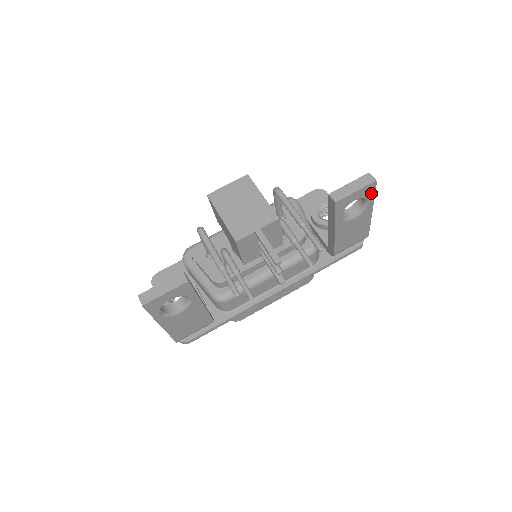
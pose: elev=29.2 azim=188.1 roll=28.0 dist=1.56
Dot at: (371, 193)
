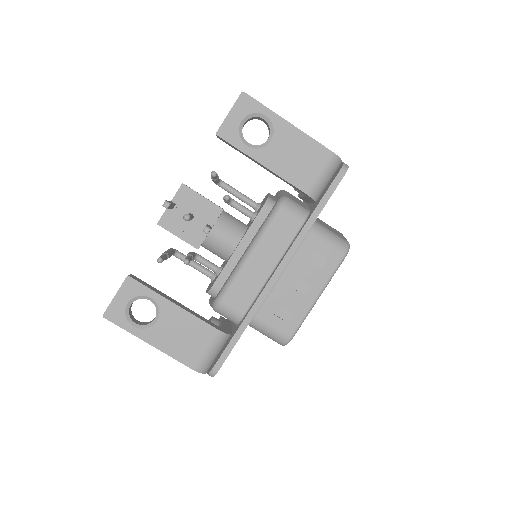
Dot at: (255, 106)
